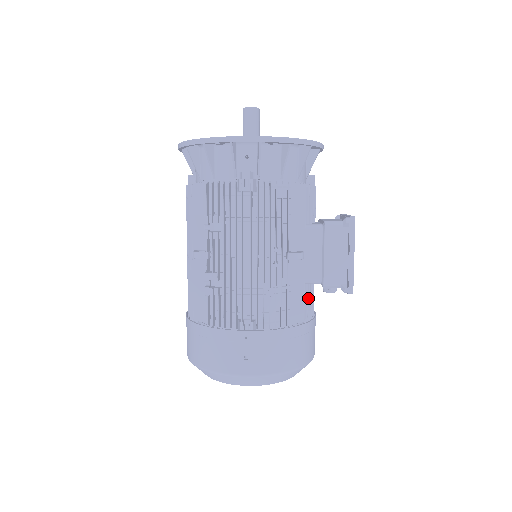
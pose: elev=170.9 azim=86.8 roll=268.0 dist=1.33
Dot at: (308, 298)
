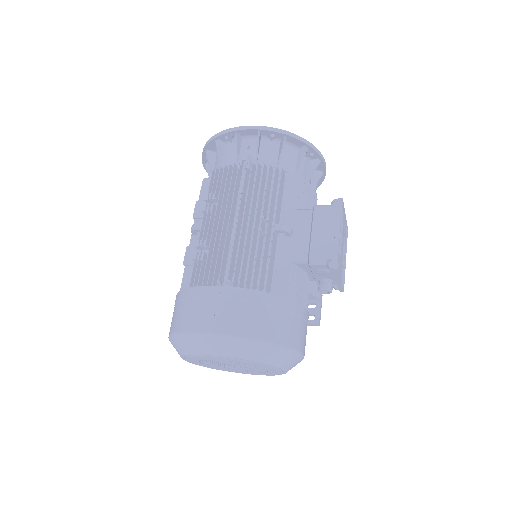
Dot at: (295, 281)
